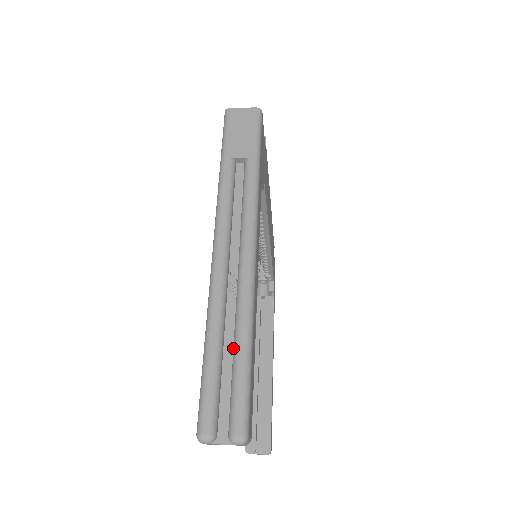
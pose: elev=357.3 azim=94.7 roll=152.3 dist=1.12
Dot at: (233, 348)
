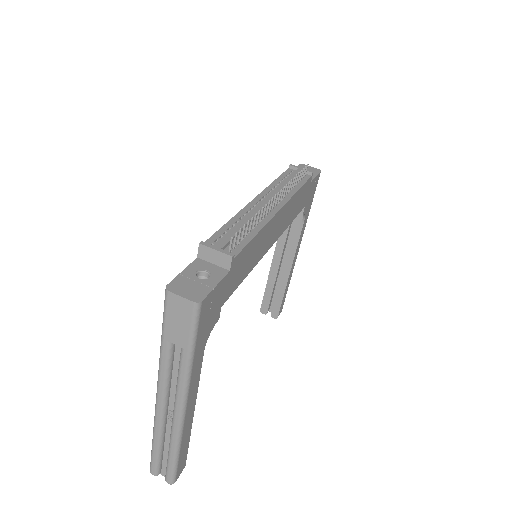
Dot at: (169, 449)
